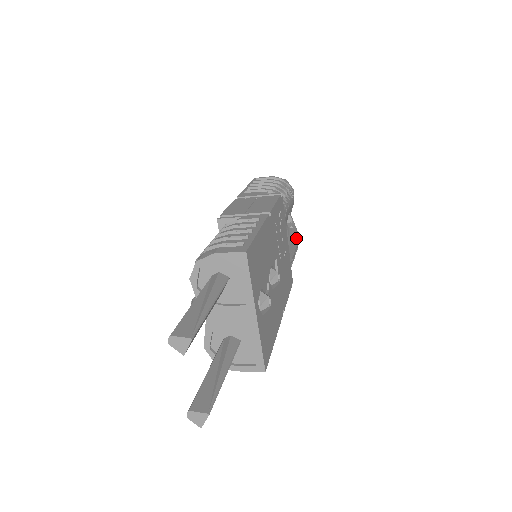
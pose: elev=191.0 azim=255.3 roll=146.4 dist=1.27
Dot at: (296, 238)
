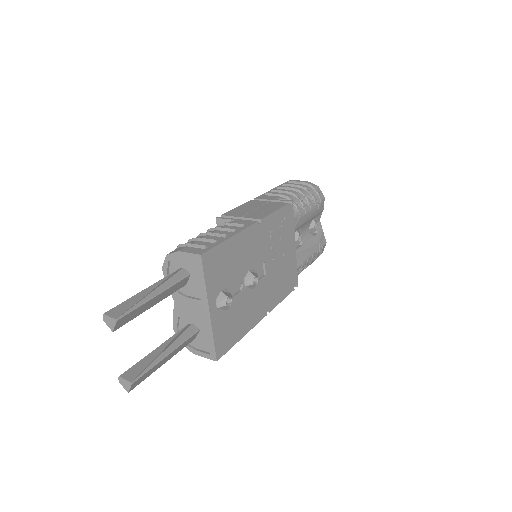
Dot at: (318, 244)
